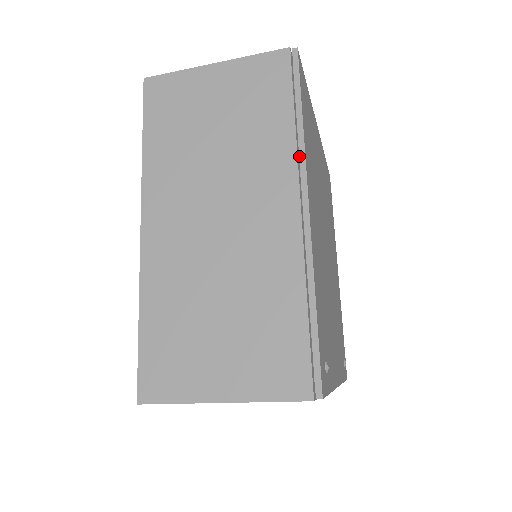
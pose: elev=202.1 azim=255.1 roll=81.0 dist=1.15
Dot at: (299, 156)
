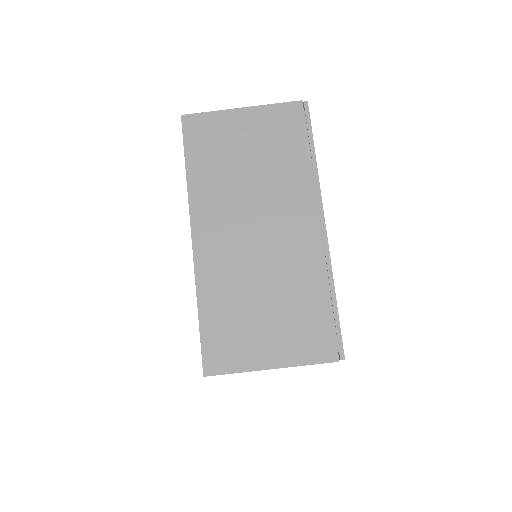
Dot at: occluded
